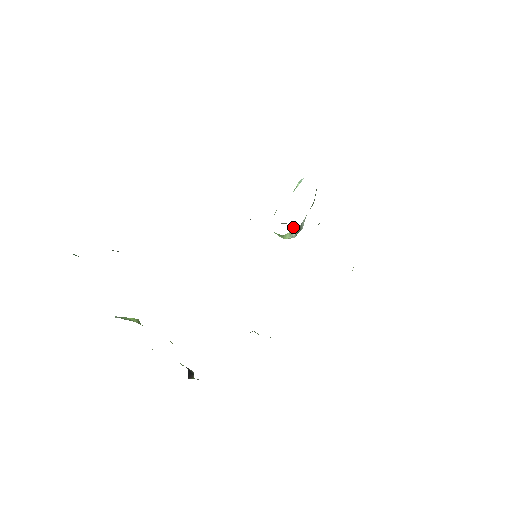
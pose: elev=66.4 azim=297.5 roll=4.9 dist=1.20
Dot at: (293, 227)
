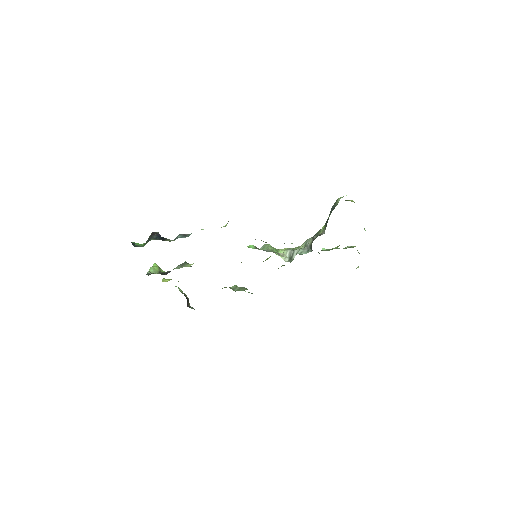
Dot at: (288, 250)
